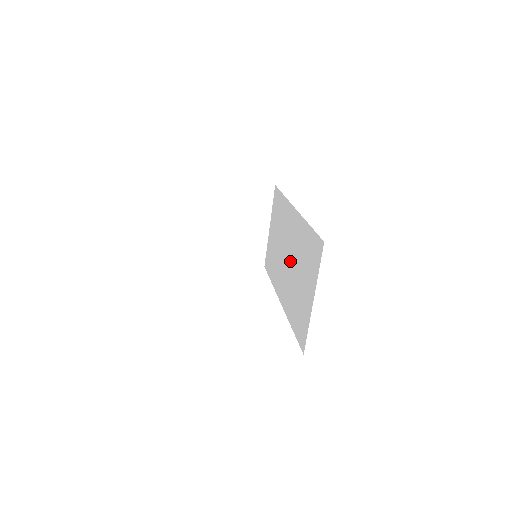
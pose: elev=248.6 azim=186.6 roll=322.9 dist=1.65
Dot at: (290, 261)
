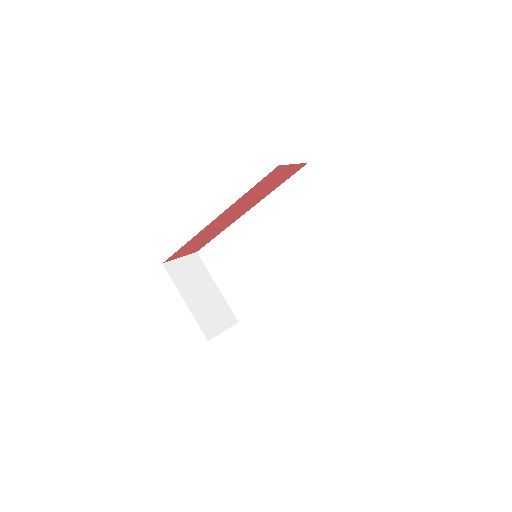
Dot at: (278, 243)
